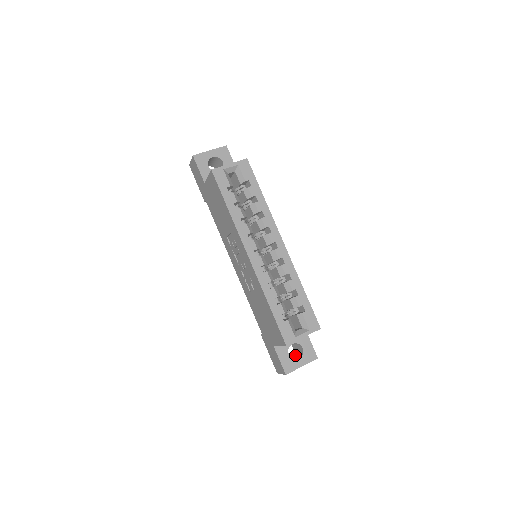
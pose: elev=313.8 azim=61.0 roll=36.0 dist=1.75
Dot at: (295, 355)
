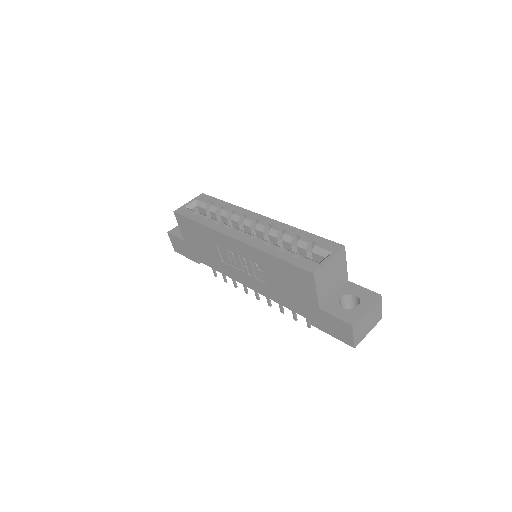
Dot at: occluded
